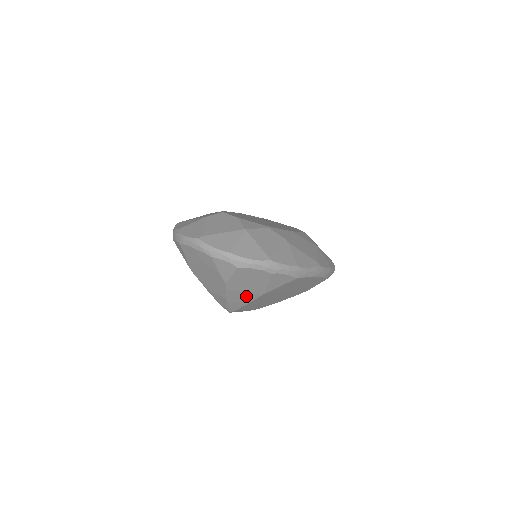
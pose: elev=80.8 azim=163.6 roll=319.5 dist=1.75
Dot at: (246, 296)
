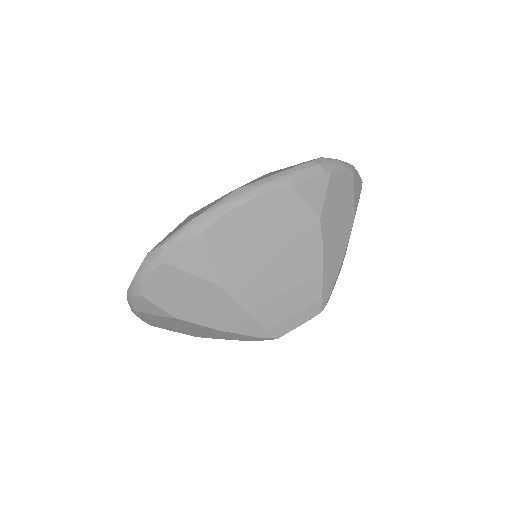
Dot at: (220, 307)
